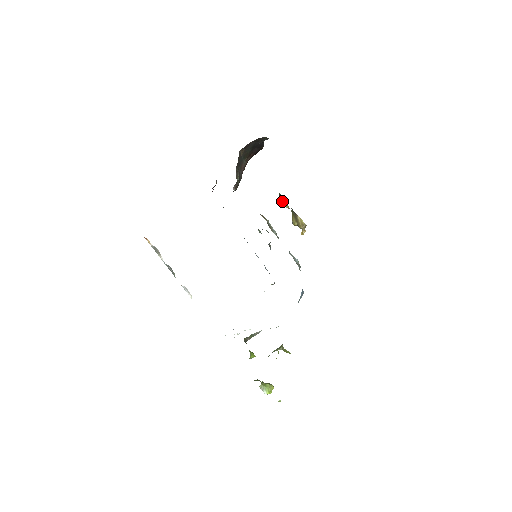
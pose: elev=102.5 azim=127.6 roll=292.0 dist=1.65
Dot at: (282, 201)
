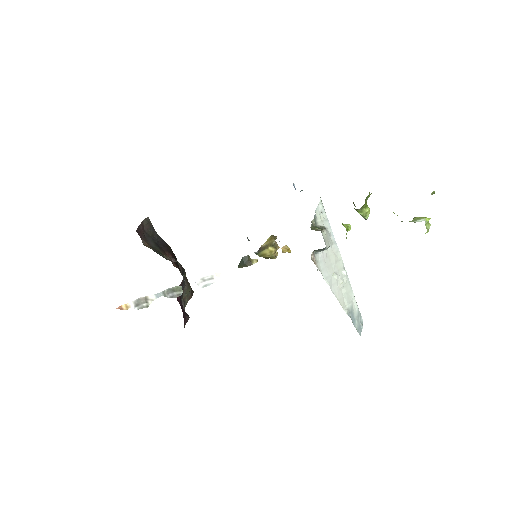
Dot at: (245, 264)
